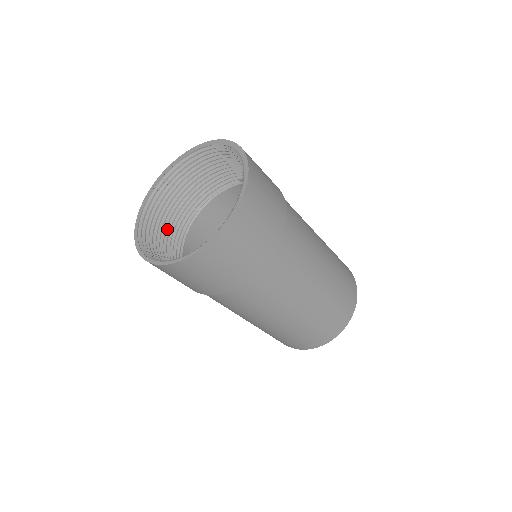
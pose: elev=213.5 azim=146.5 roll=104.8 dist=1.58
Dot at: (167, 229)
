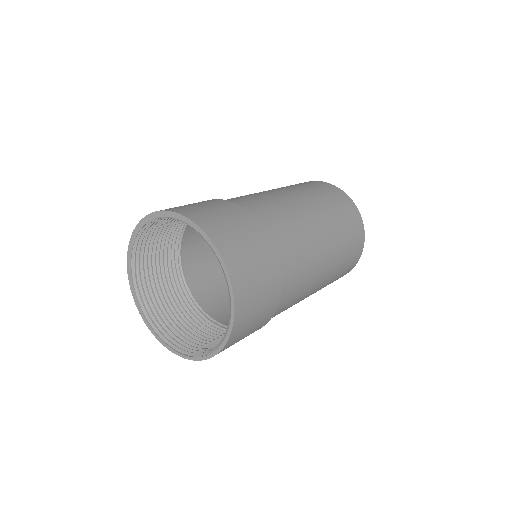
Dot at: (169, 297)
